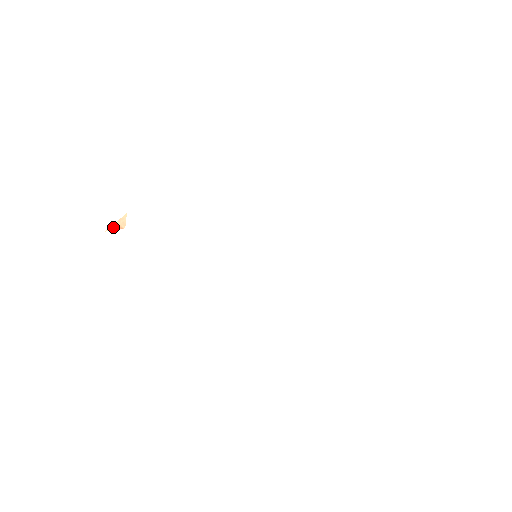
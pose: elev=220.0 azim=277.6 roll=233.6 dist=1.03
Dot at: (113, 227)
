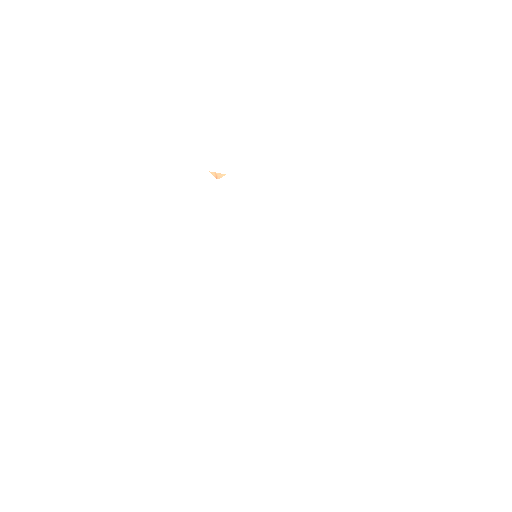
Dot at: (214, 173)
